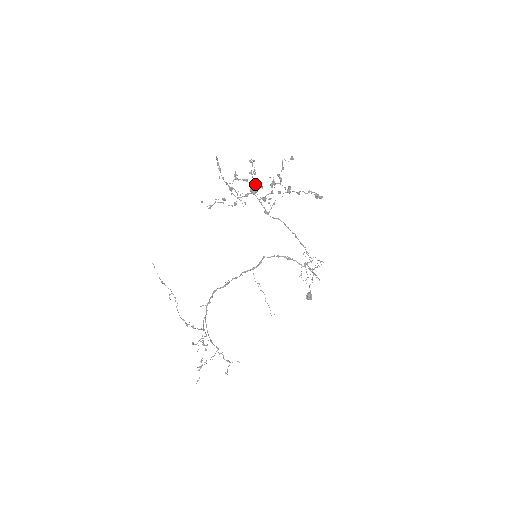
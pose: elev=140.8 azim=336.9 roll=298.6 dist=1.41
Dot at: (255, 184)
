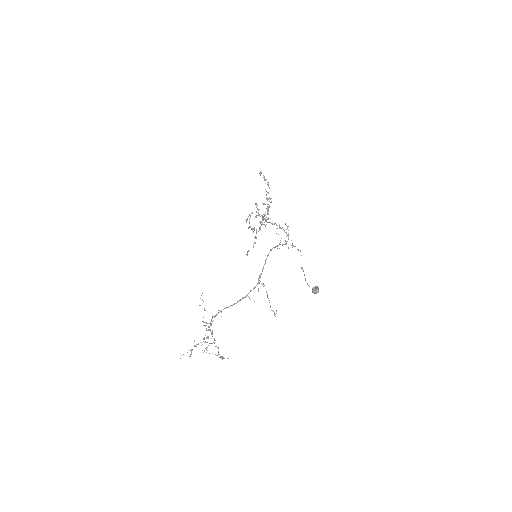
Dot at: occluded
